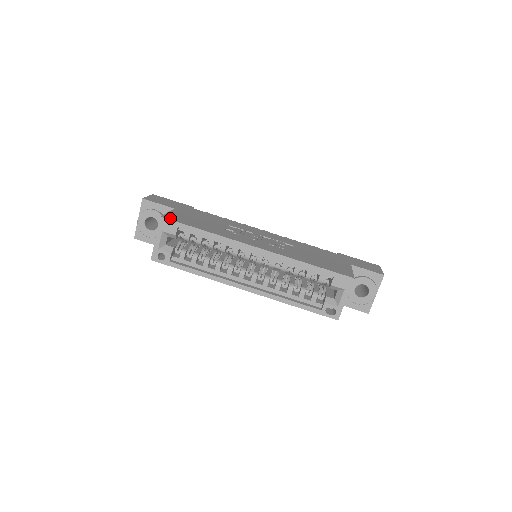
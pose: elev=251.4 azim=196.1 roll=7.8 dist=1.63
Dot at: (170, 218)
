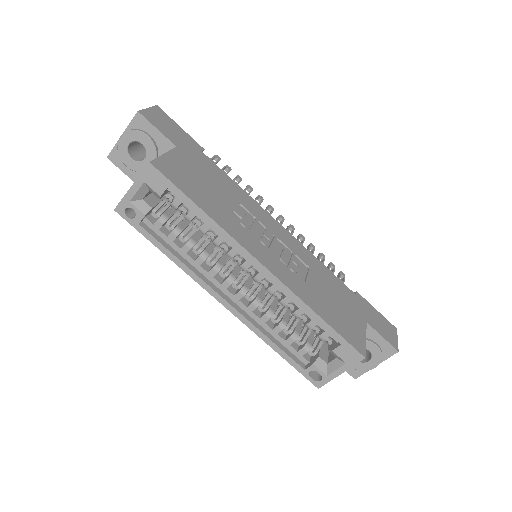
Dot at: (162, 169)
